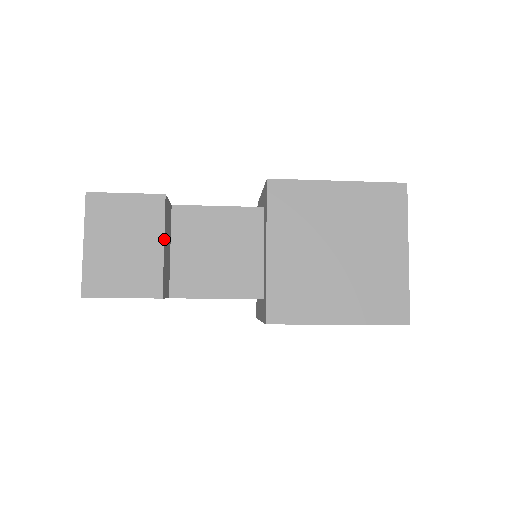
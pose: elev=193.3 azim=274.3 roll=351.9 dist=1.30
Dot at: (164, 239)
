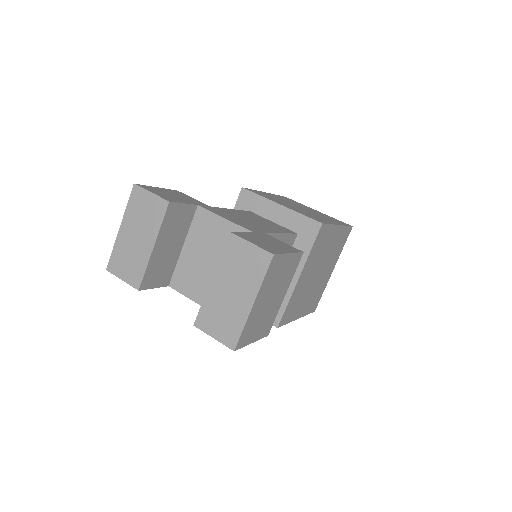
Dot at: (287, 289)
